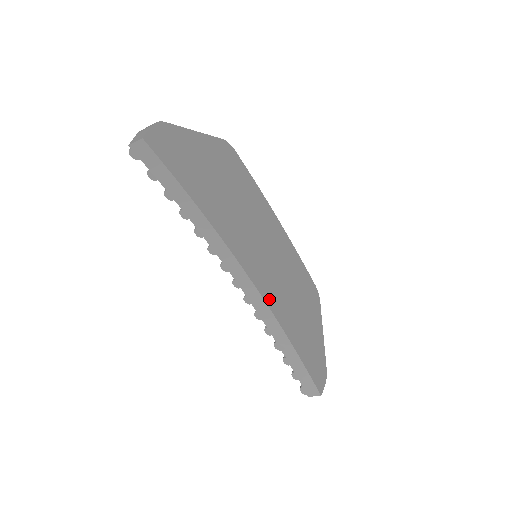
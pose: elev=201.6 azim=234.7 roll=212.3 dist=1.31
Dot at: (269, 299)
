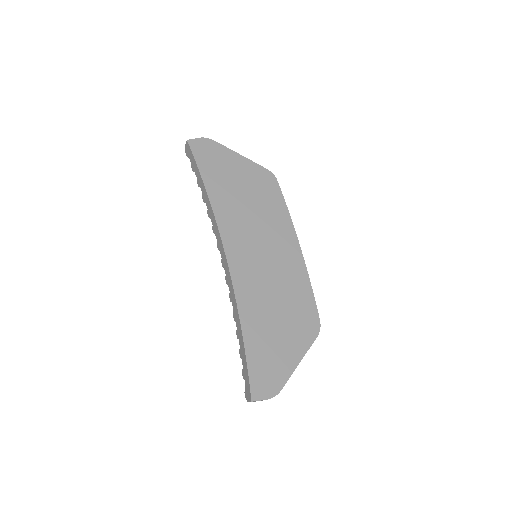
Dot at: (238, 282)
